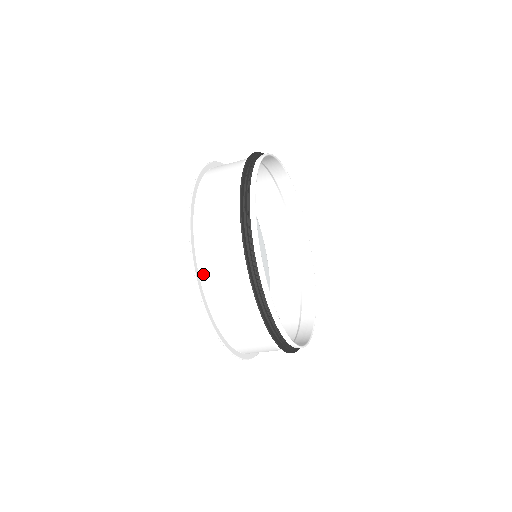
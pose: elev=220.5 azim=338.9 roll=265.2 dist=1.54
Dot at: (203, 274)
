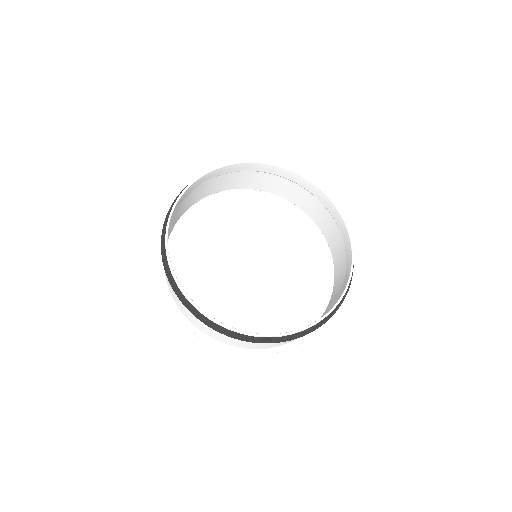
Dot at: (199, 328)
